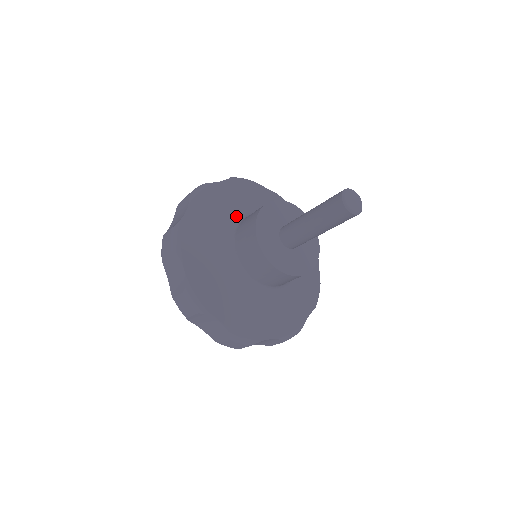
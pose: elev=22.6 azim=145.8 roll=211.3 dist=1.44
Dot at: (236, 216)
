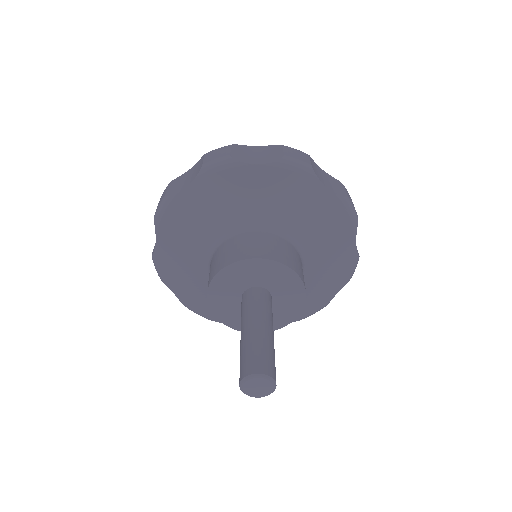
Dot at: (243, 220)
